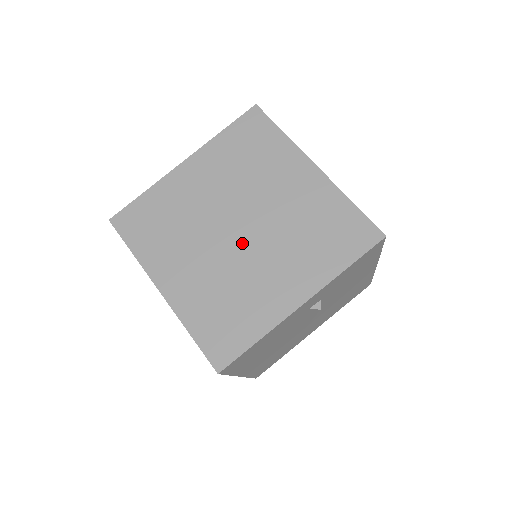
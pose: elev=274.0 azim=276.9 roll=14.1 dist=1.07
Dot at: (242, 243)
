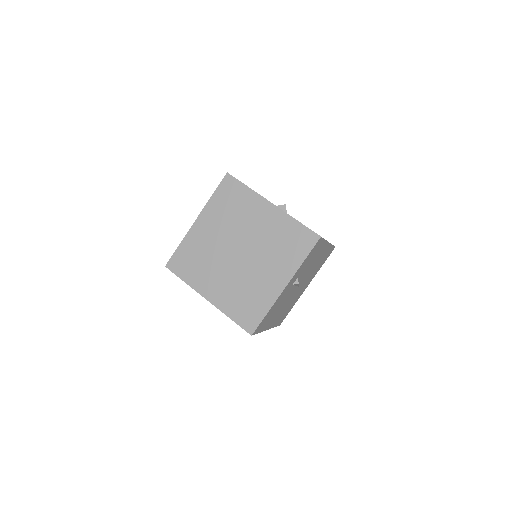
Dot at: (244, 261)
